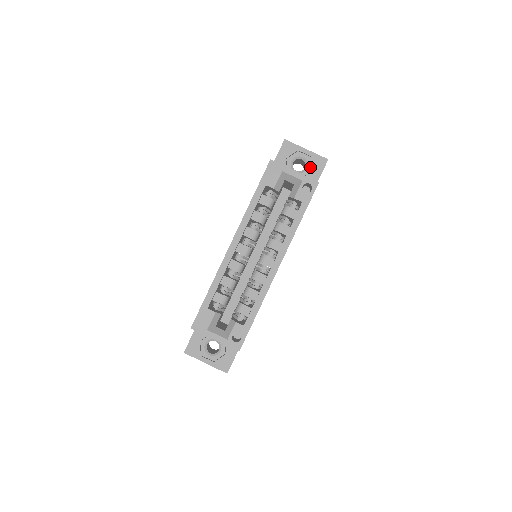
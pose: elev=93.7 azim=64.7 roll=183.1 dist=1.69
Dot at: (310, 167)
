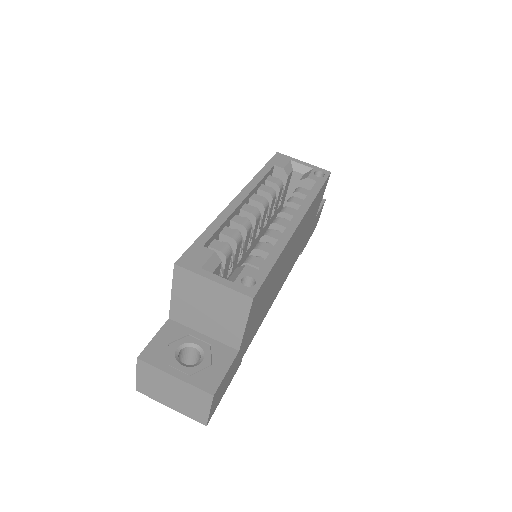
Dot at: occluded
